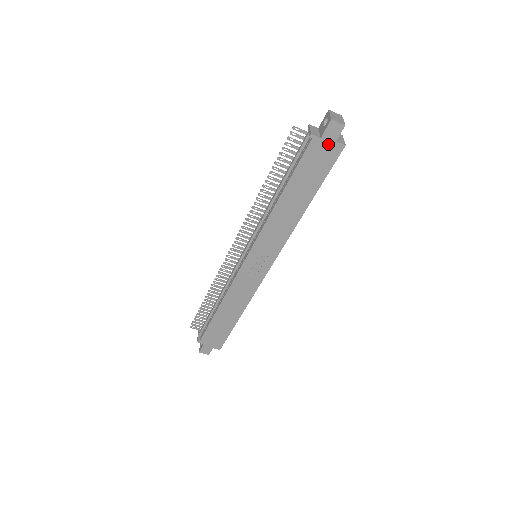
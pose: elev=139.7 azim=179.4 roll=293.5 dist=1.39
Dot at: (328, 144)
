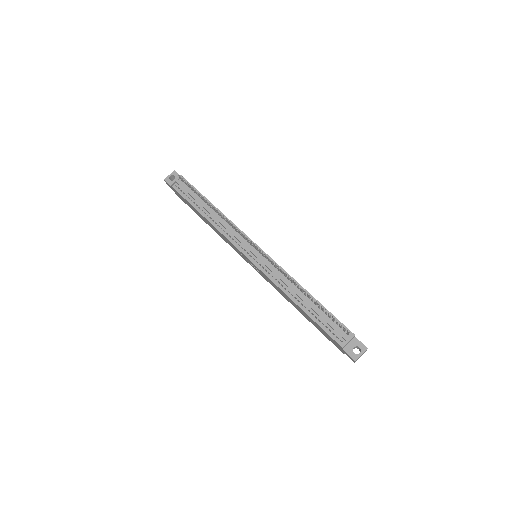
Dot at: (341, 349)
